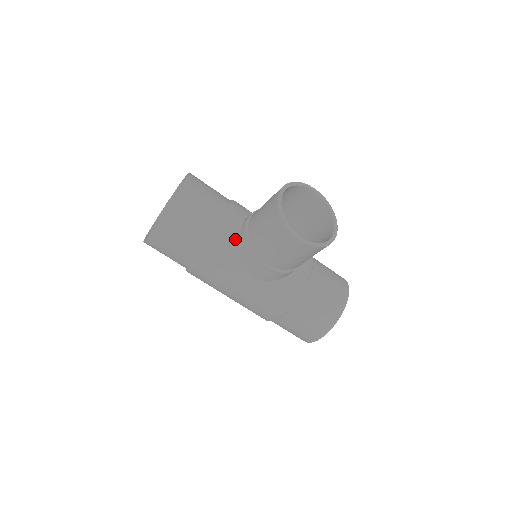
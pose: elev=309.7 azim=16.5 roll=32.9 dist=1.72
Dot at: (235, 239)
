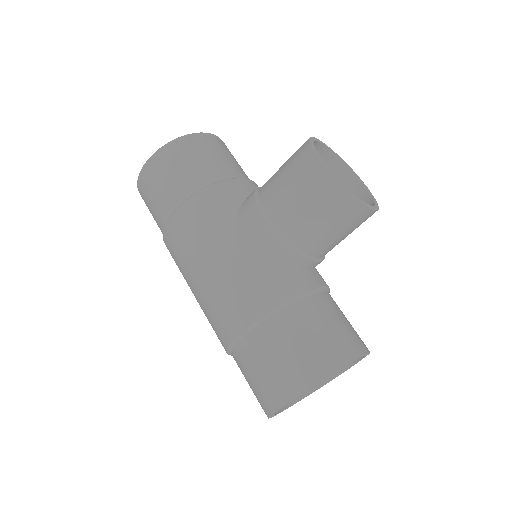
Dot at: (241, 195)
